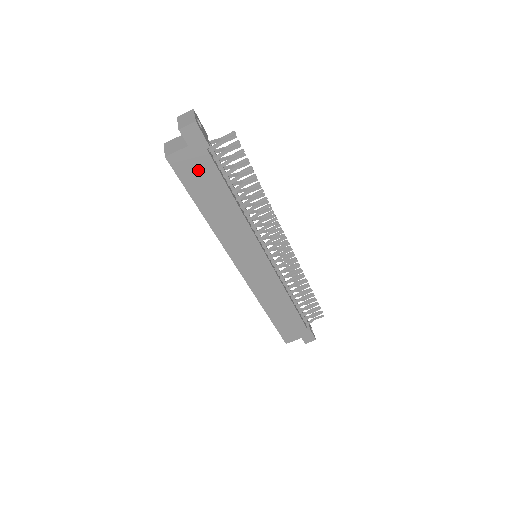
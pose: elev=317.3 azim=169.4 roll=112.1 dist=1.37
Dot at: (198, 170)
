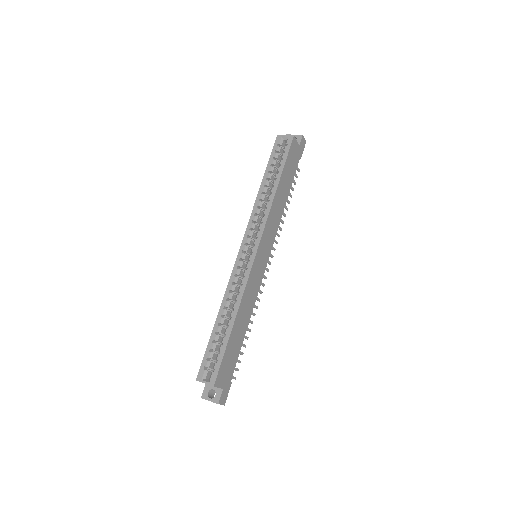
Dot at: (293, 160)
